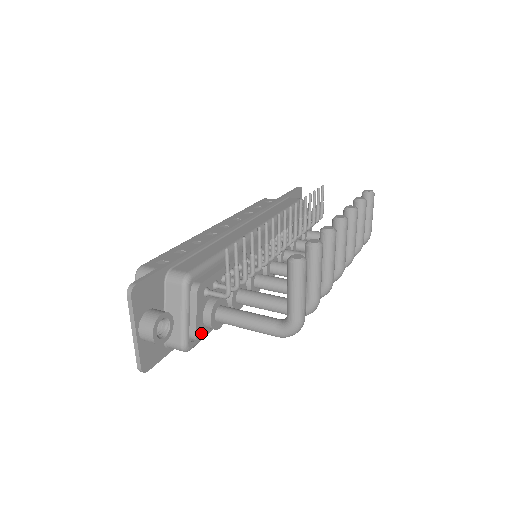
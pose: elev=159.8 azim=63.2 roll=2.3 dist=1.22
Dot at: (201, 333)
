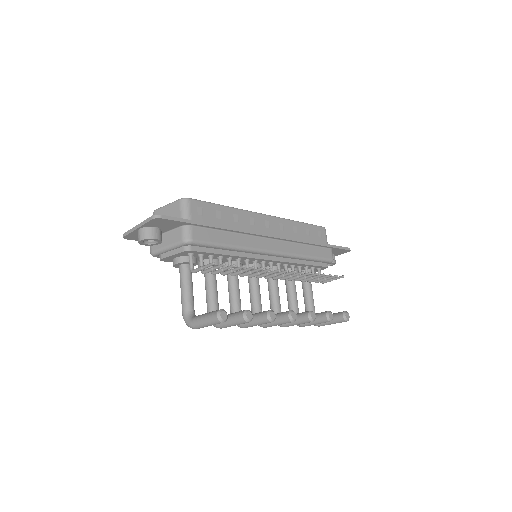
Dot at: (167, 260)
